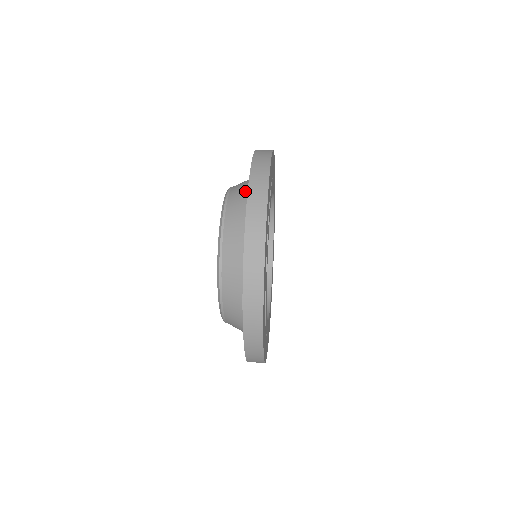
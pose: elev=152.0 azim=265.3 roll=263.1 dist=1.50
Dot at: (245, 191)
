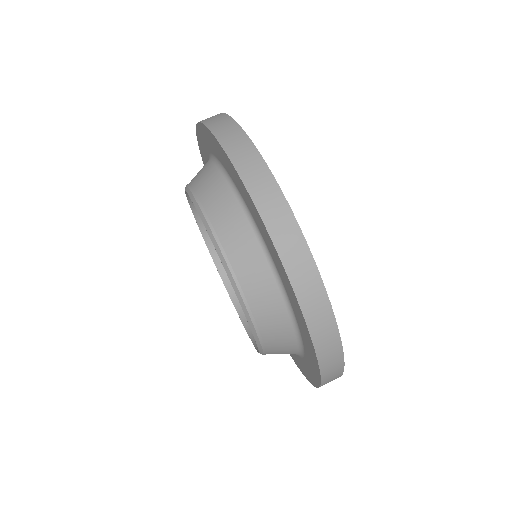
Dot at: (271, 285)
